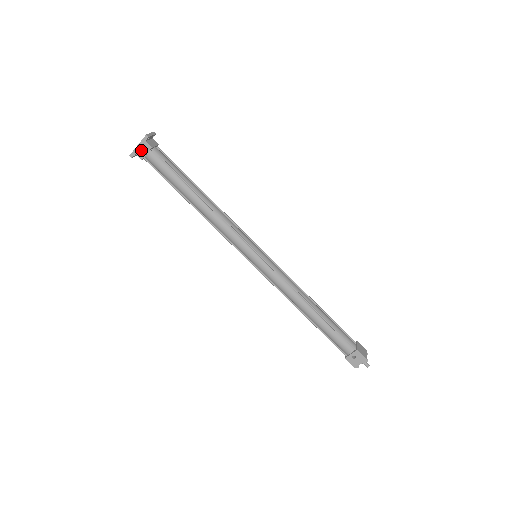
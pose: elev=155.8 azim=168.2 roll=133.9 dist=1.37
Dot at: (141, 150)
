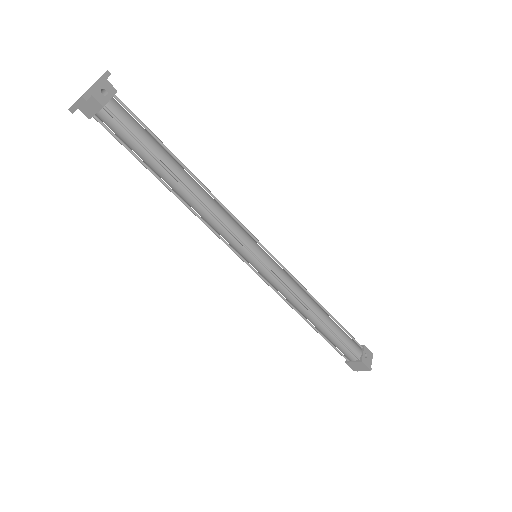
Dot at: (99, 92)
